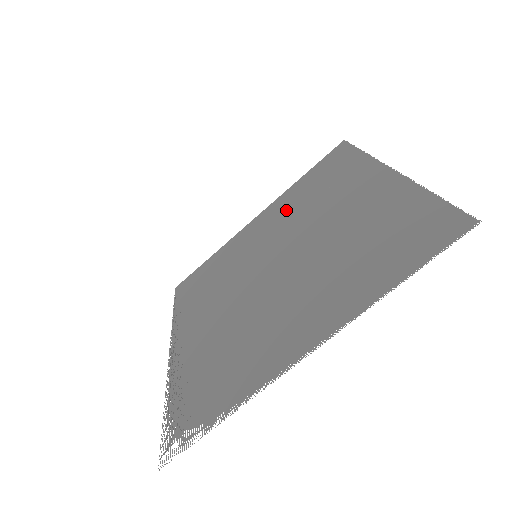
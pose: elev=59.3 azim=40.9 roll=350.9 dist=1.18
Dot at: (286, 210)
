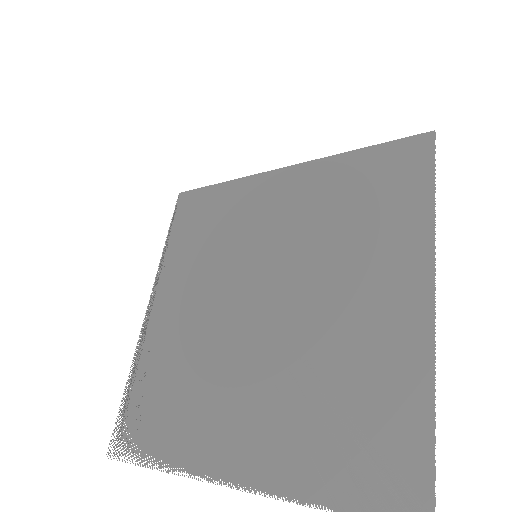
Dot at: (313, 206)
